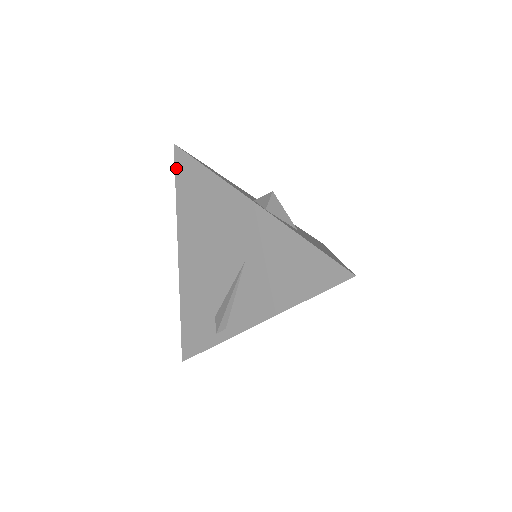
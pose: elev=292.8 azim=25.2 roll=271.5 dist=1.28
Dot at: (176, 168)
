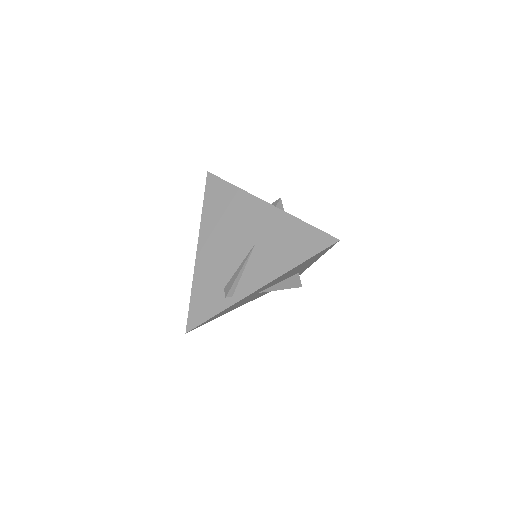
Dot at: (206, 187)
